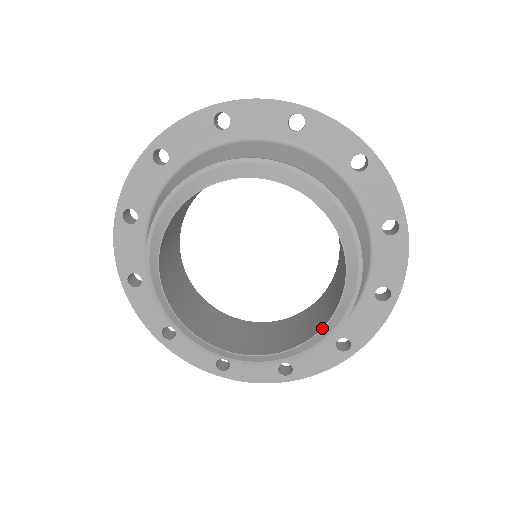
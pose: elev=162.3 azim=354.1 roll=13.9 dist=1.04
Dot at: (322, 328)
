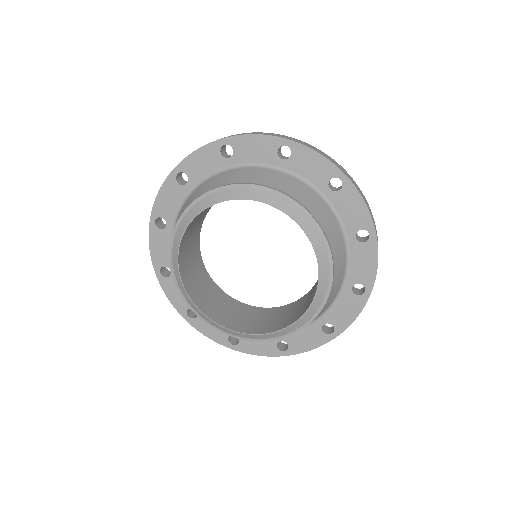
Dot at: (317, 285)
